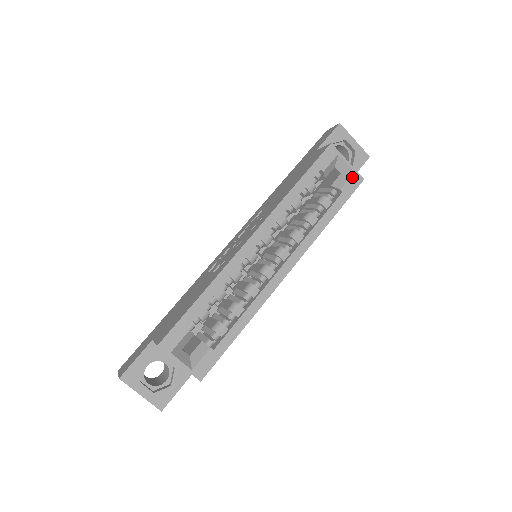
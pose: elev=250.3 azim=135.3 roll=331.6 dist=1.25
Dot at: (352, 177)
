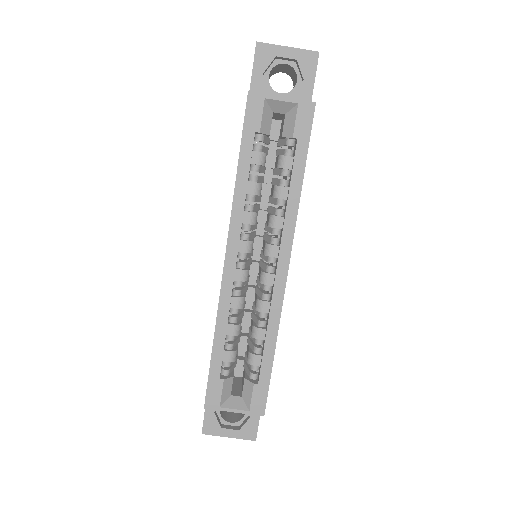
Dot at: (299, 112)
